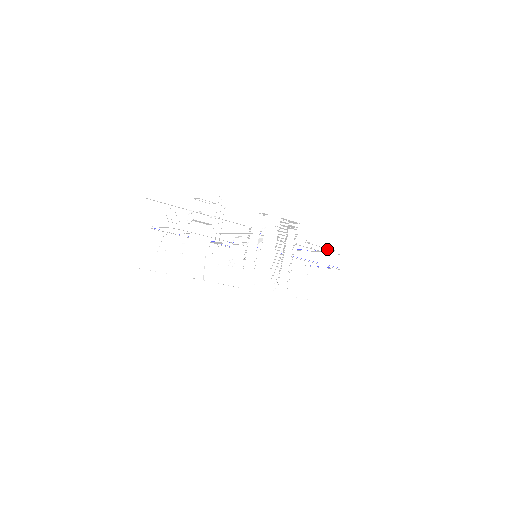
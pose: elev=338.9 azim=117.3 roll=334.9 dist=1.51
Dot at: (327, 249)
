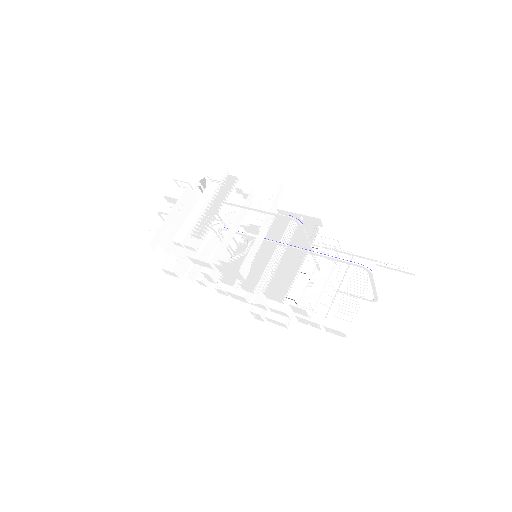
Dot at: occluded
